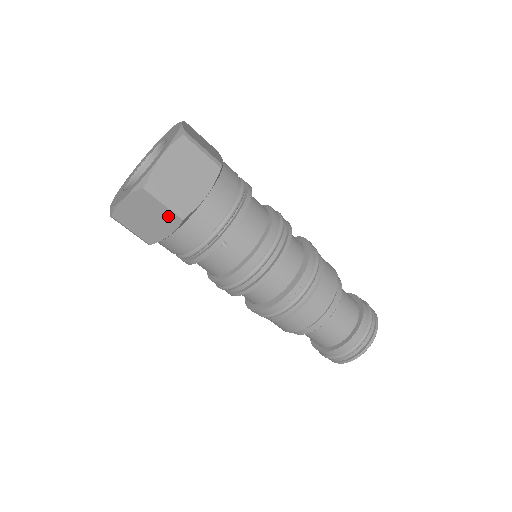
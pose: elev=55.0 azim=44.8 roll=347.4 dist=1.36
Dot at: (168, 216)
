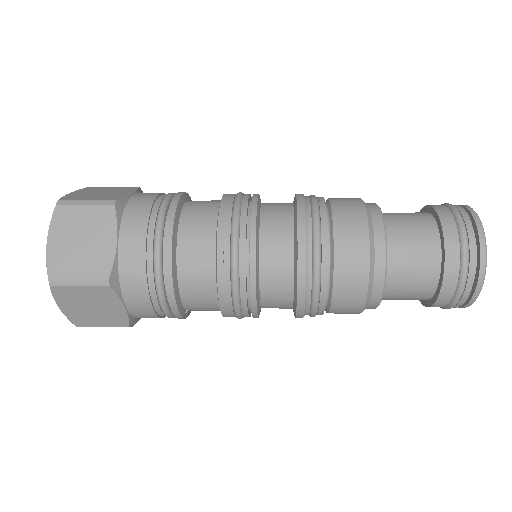
Dot at: occluded
